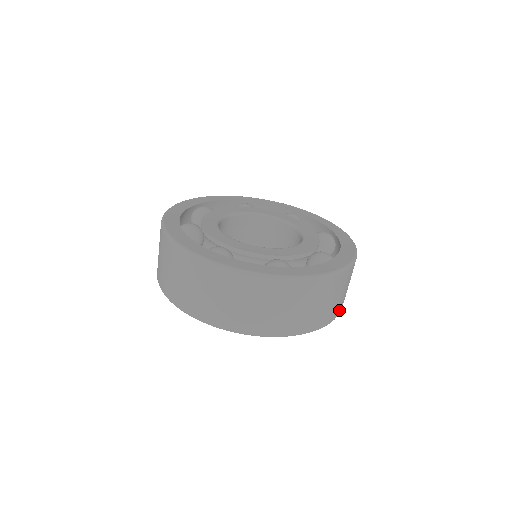
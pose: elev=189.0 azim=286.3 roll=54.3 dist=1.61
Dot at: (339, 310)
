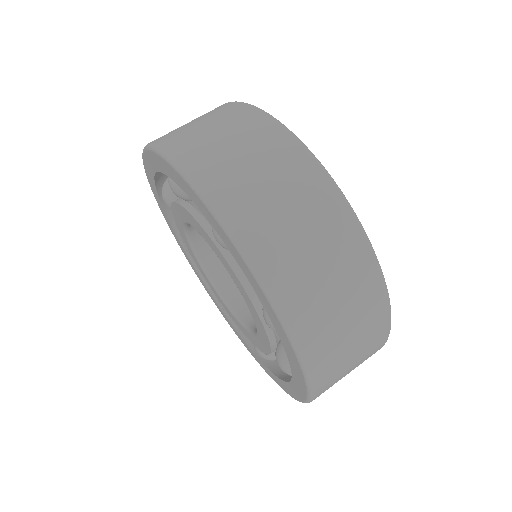
Dot at: occluded
